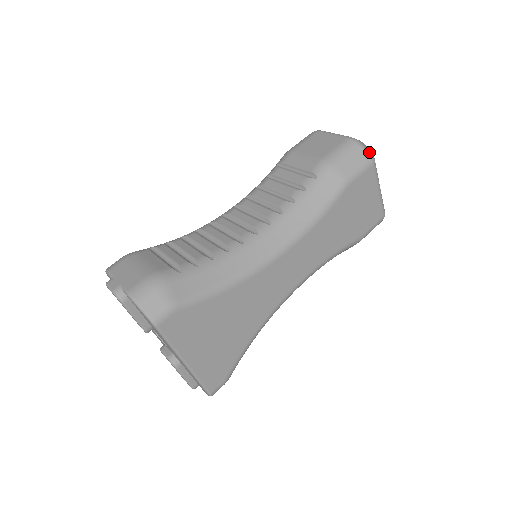
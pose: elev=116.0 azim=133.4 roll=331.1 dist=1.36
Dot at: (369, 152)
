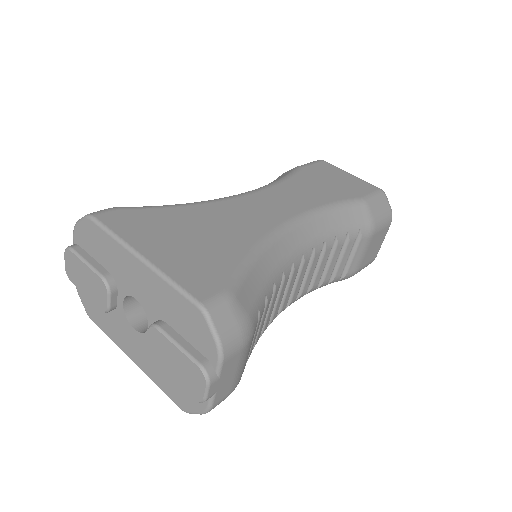
Dot at: occluded
